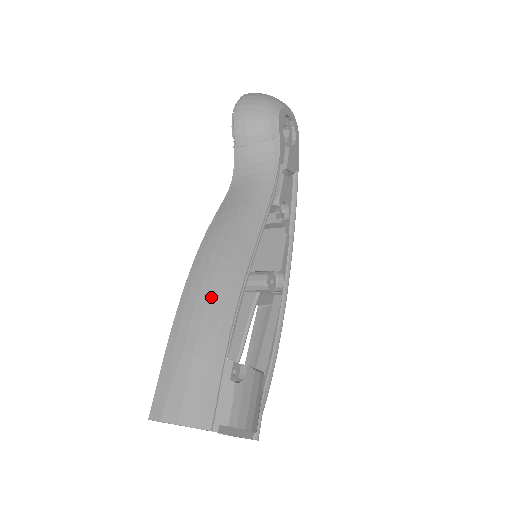
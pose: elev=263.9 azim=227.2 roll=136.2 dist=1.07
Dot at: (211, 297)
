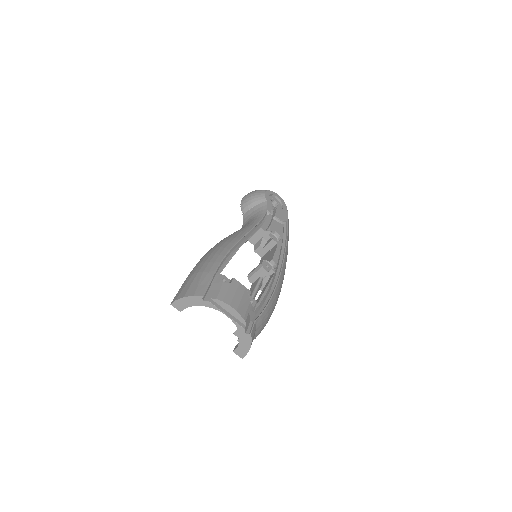
Dot at: (213, 253)
